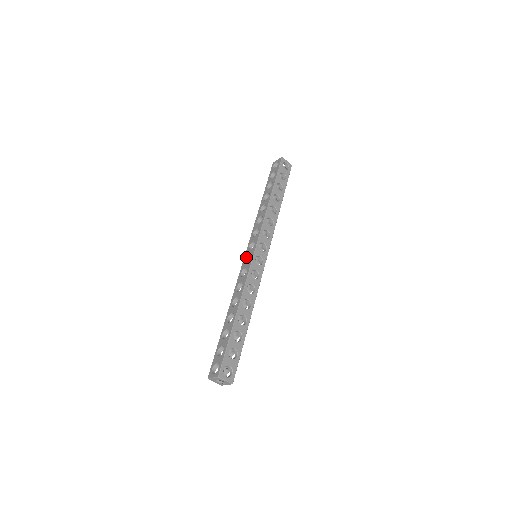
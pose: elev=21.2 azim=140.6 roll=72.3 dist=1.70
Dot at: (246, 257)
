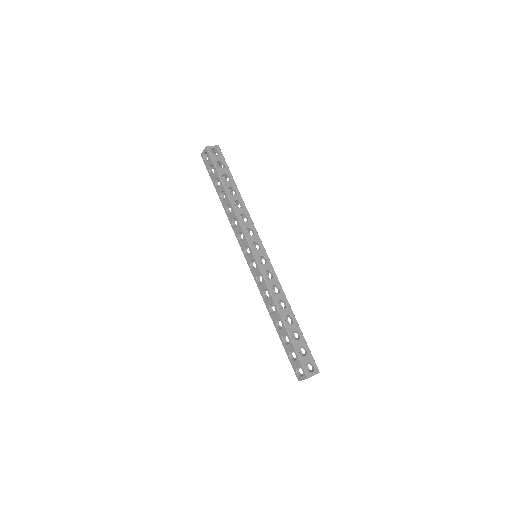
Dot at: (250, 264)
